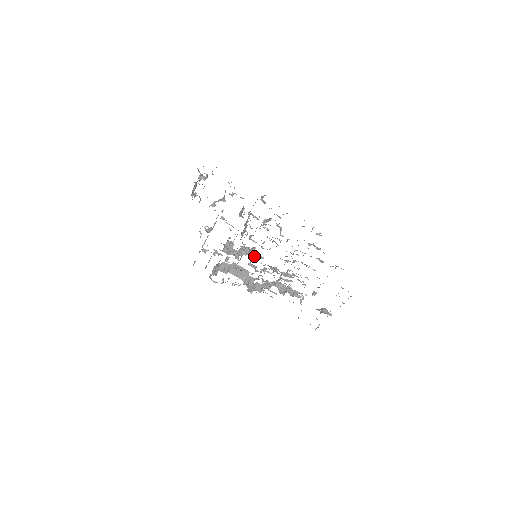
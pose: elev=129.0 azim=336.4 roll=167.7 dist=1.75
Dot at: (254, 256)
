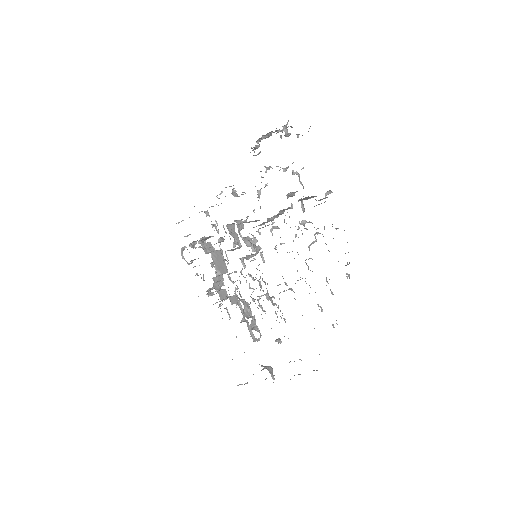
Dot at: (255, 253)
